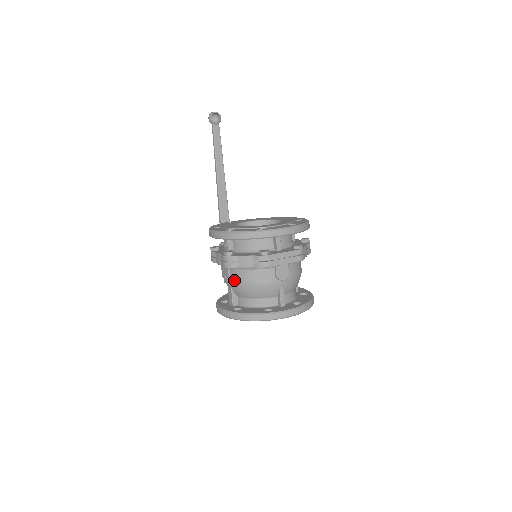
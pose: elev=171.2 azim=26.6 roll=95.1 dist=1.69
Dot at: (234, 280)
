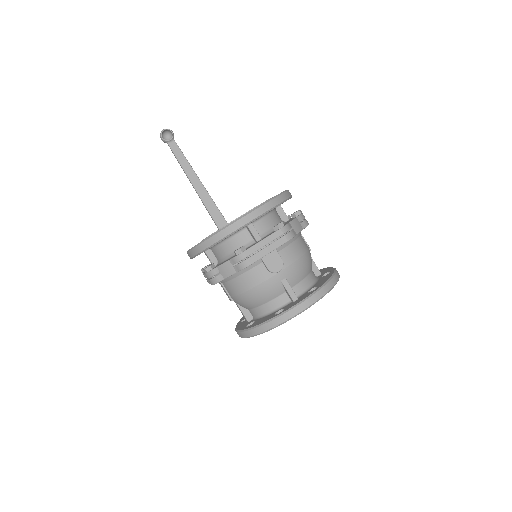
Dot at: (232, 294)
